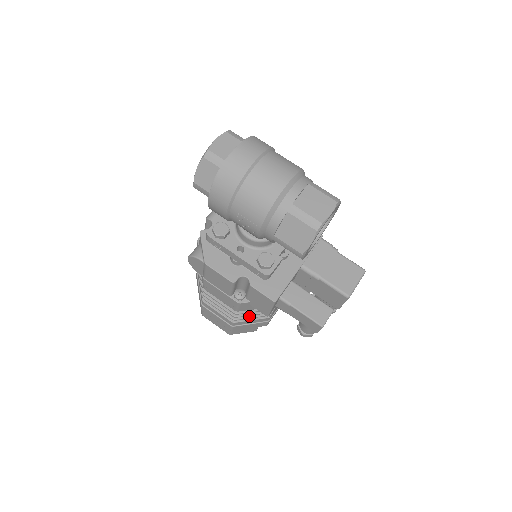
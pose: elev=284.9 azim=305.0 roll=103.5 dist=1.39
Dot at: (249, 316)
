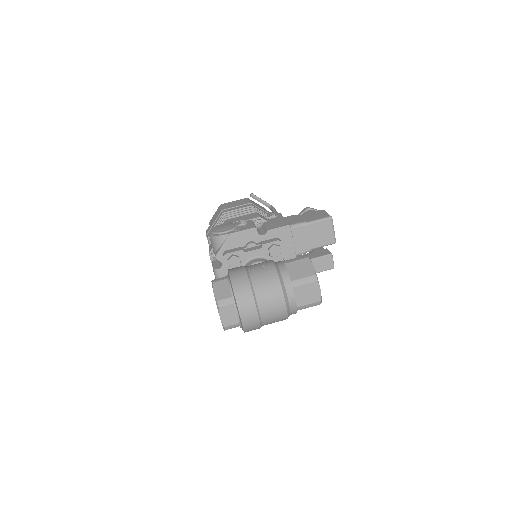
Dot at: occluded
